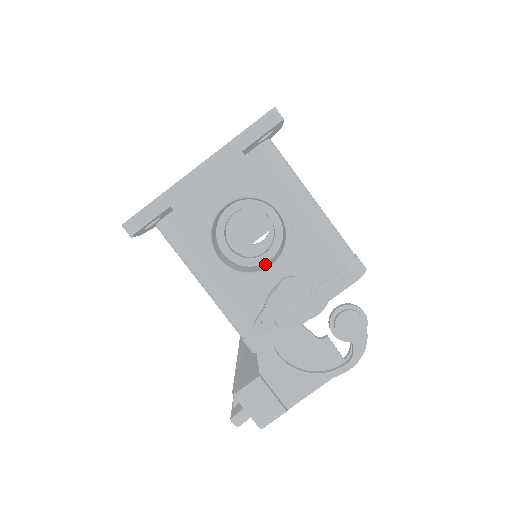
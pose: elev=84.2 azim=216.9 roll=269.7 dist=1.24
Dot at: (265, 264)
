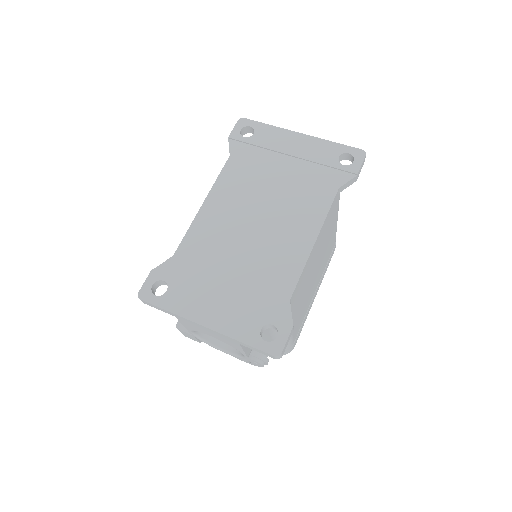
Dot at: occluded
